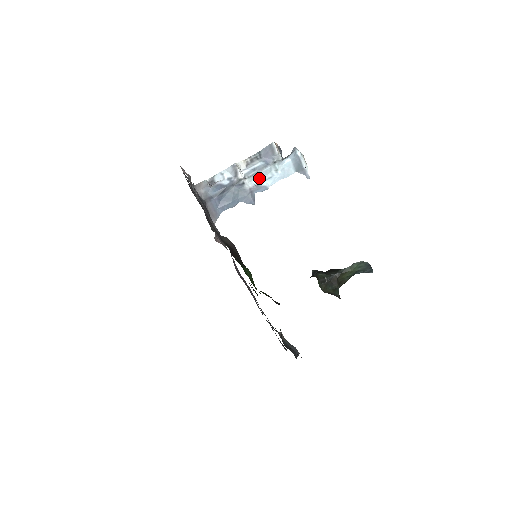
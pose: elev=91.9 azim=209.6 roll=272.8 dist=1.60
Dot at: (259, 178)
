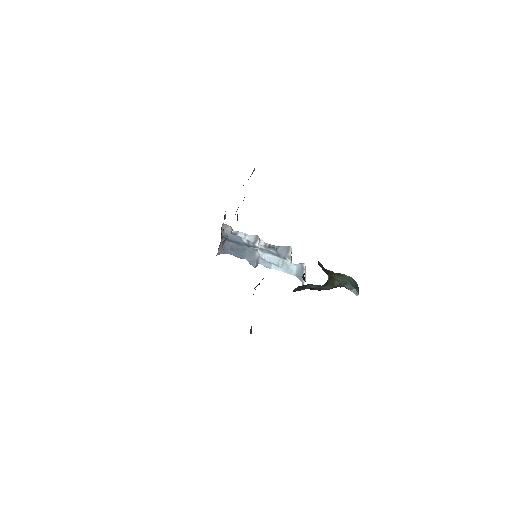
Dot at: (268, 259)
